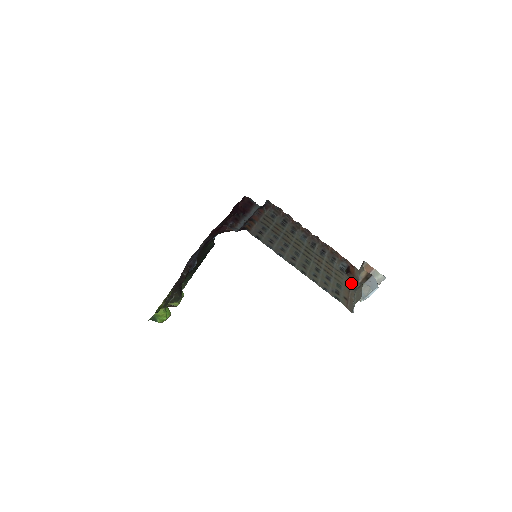
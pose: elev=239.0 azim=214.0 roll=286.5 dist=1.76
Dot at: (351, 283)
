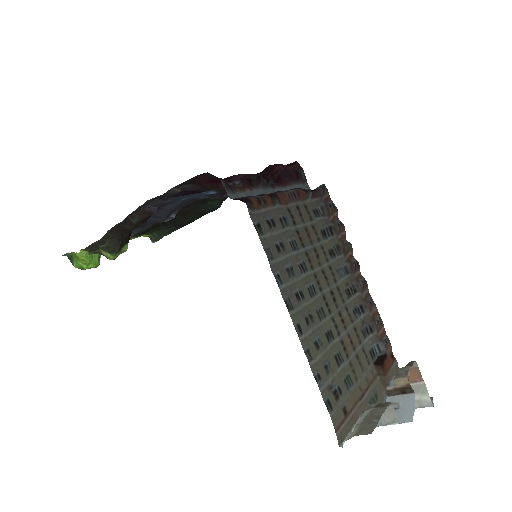
Dot at: (373, 384)
